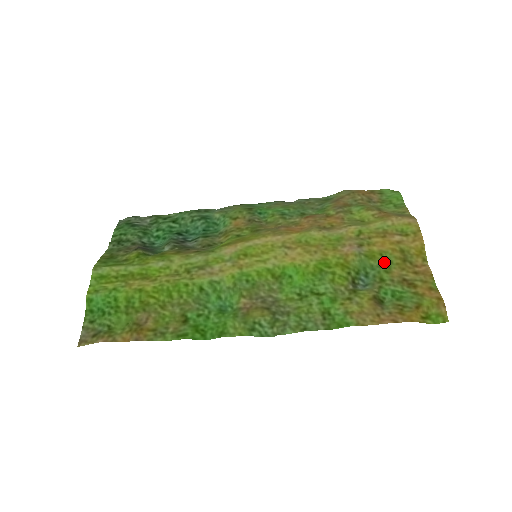
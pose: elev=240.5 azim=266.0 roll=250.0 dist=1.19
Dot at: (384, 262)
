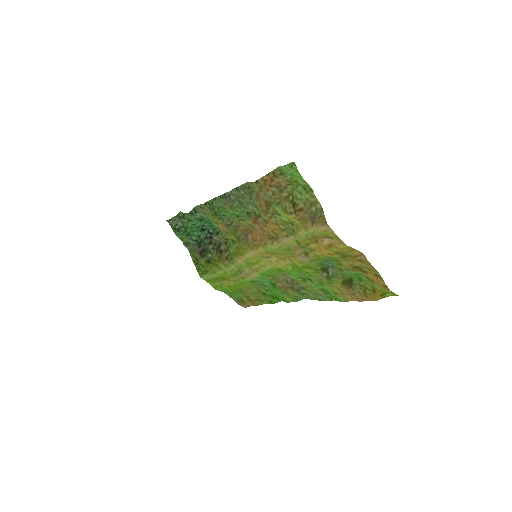
Dot at: (332, 259)
